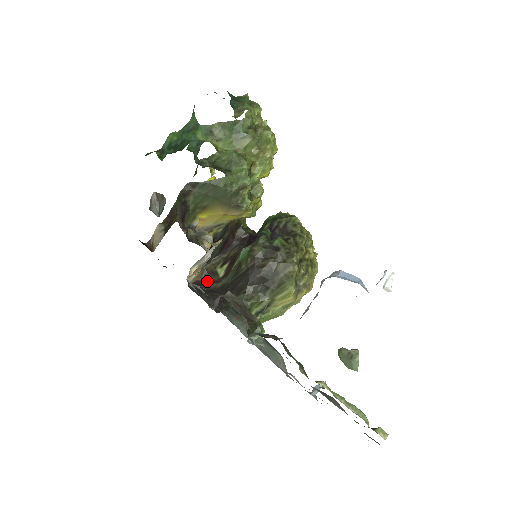
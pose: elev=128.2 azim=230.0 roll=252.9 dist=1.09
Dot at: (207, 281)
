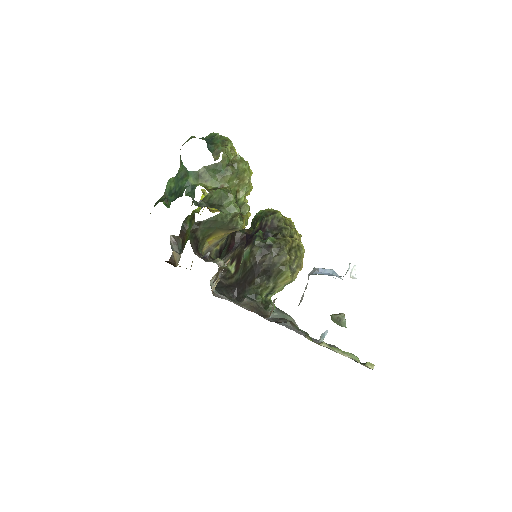
Dot at: (223, 278)
